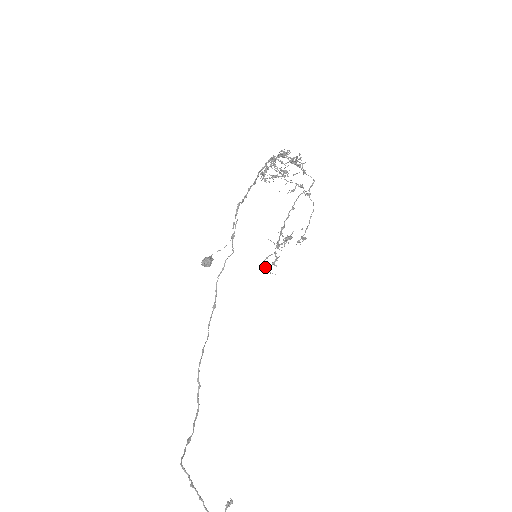
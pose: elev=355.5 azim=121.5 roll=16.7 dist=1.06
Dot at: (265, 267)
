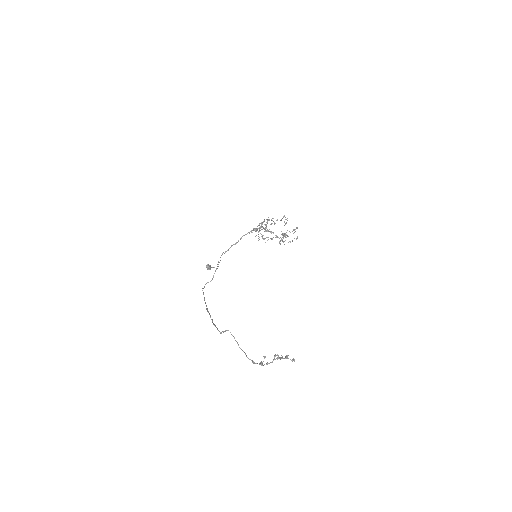
Dot at: occluded
